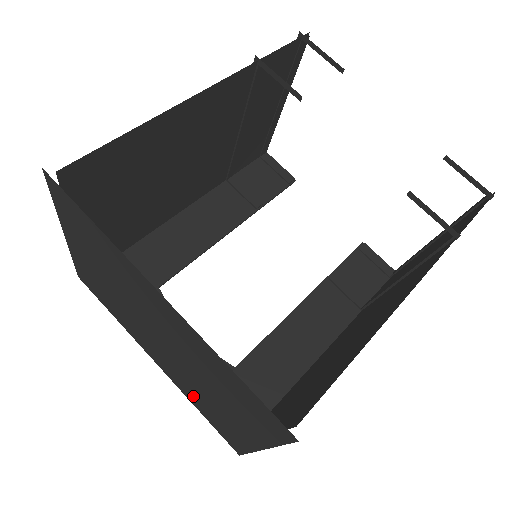
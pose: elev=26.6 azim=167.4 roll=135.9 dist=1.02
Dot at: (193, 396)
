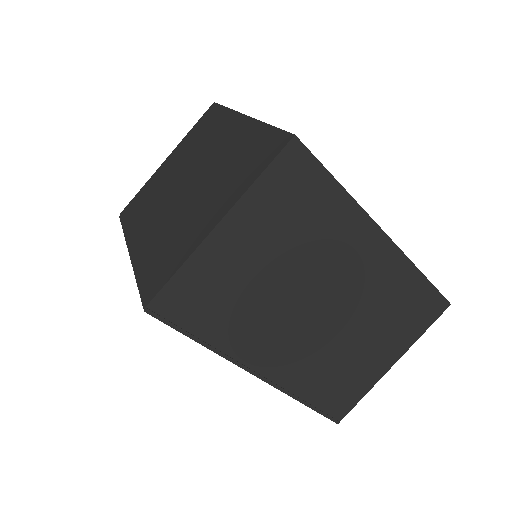
Dot at: (155, 248)
